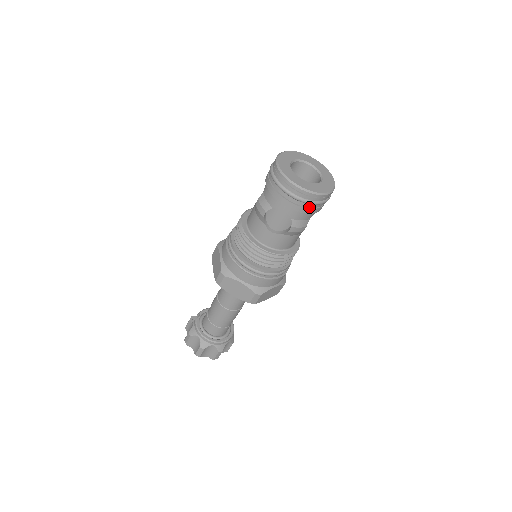
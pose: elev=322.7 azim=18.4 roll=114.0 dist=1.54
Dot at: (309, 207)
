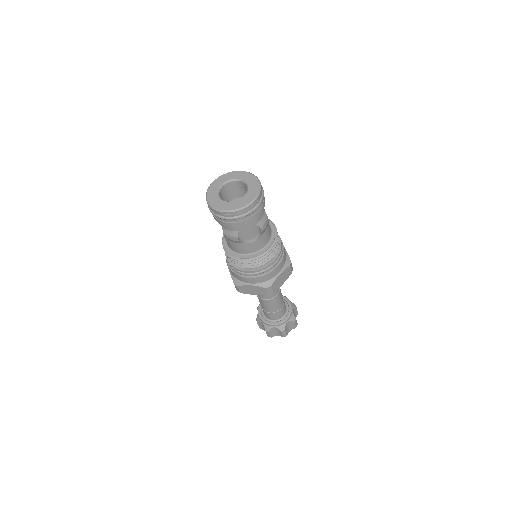
Dot at: (220, 220)
